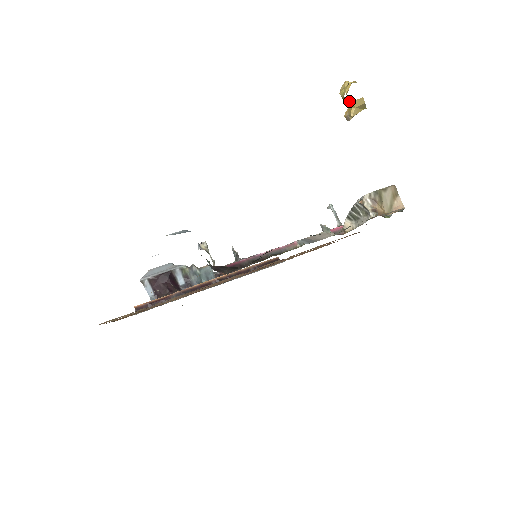
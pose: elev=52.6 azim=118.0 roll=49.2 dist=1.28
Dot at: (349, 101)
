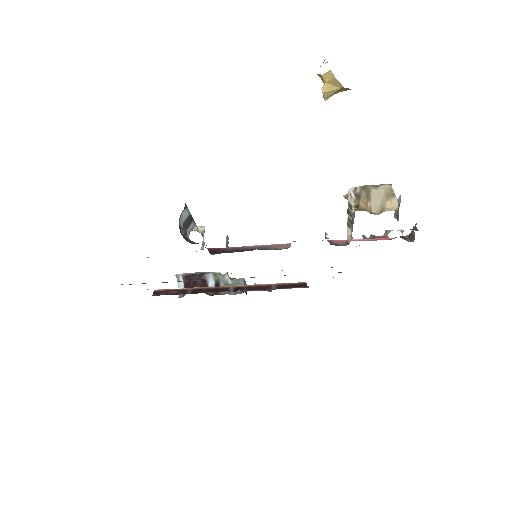
Dot at: (321, 77)
